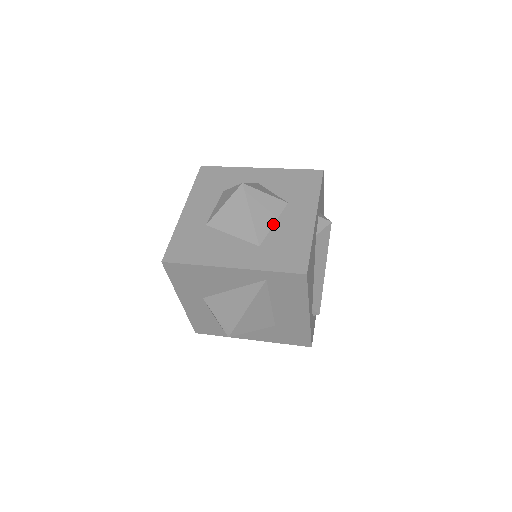
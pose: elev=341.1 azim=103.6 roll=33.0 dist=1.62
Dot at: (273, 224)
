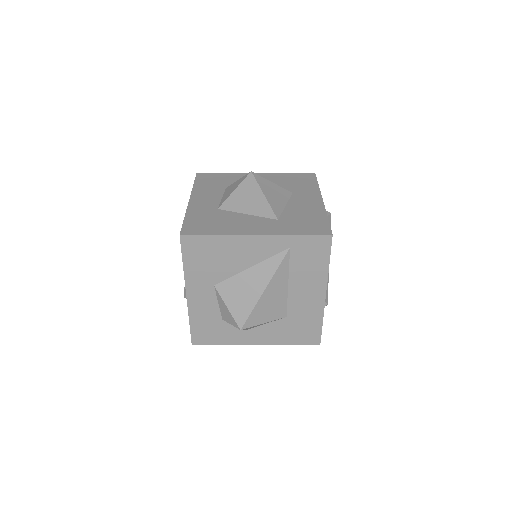
Dot at: (285, 206)
